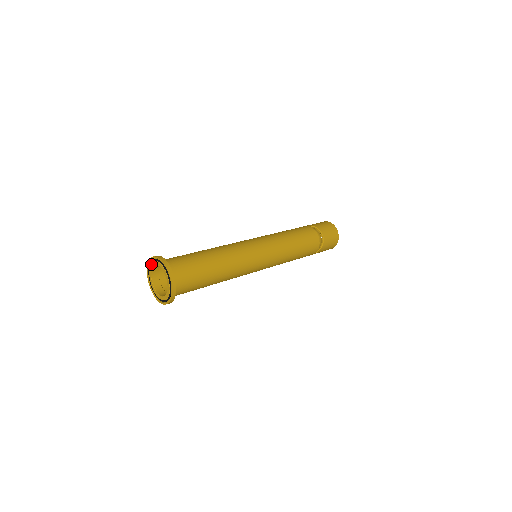
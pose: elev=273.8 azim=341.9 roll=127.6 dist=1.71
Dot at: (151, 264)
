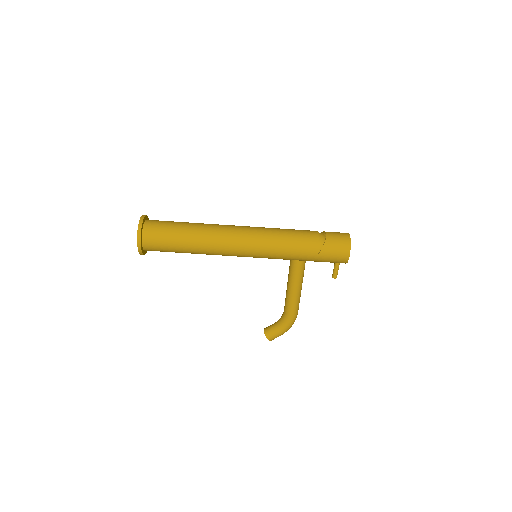
Dot at: occluded
